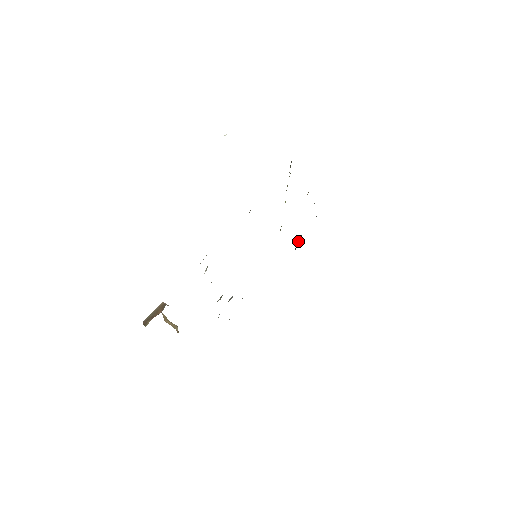
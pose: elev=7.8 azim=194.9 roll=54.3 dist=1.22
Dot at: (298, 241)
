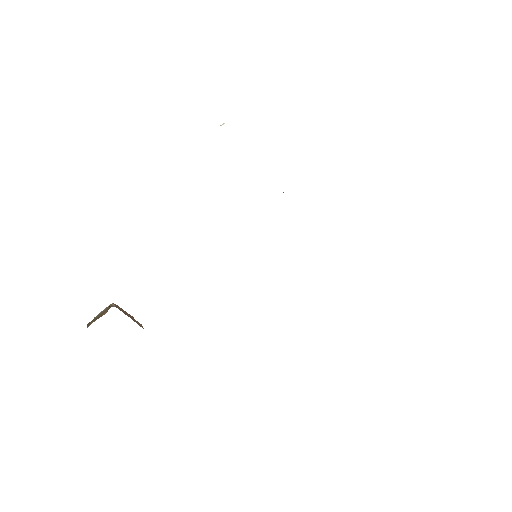
Dot at: occluded
